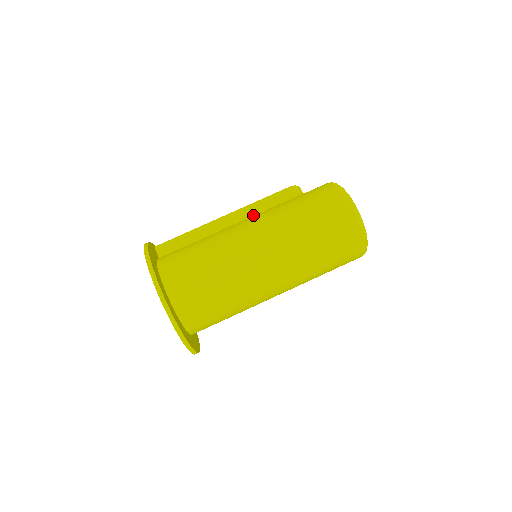
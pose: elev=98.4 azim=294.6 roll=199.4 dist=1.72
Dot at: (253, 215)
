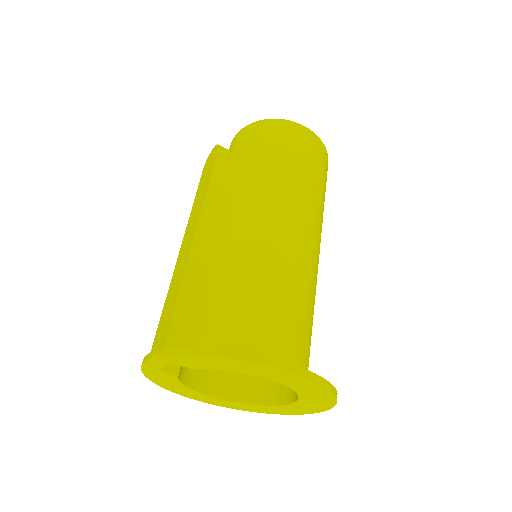
Dot at: (222, 209)
